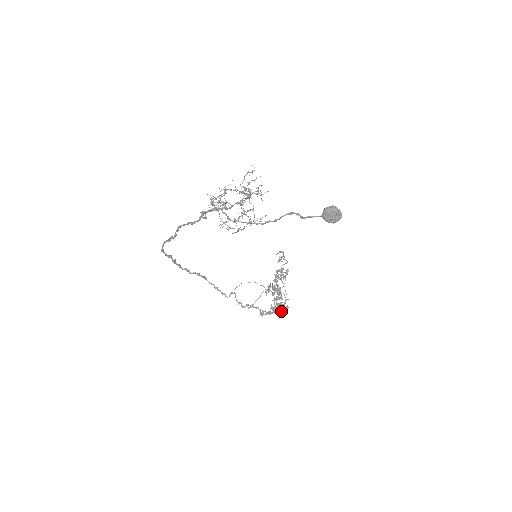
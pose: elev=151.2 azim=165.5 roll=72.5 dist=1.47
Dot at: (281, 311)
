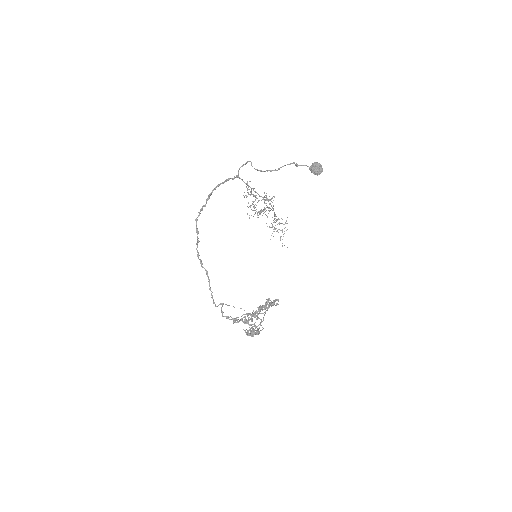
Dot at: (251, 334)
